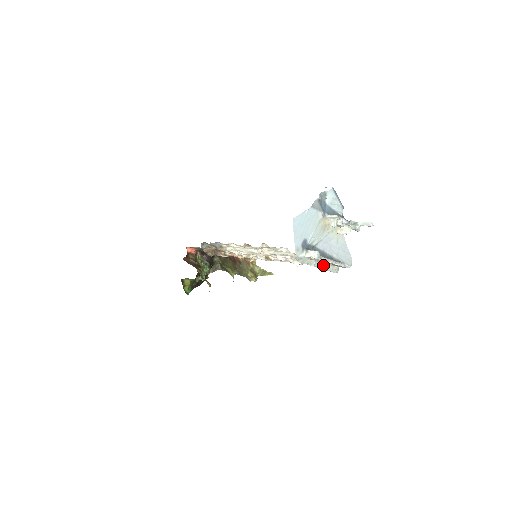
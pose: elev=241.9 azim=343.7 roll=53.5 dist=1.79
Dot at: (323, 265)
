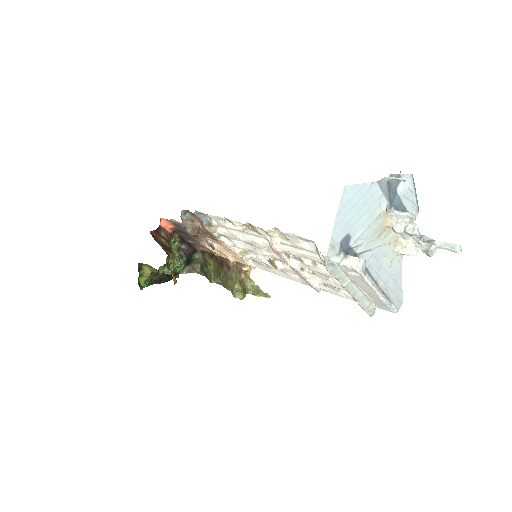
Dot at: (358, 293)
